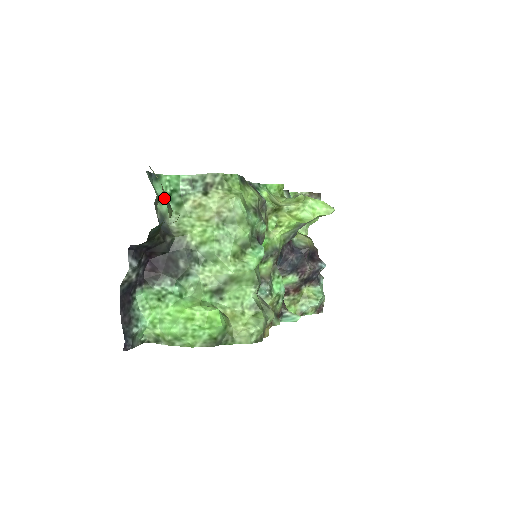
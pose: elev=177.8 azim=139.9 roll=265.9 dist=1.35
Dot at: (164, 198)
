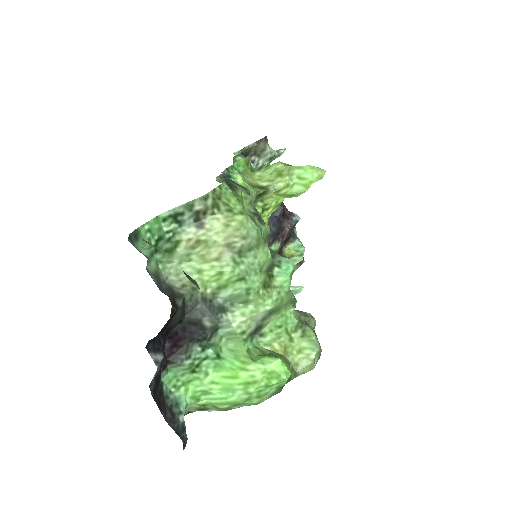
Dot at: (186, 276)
